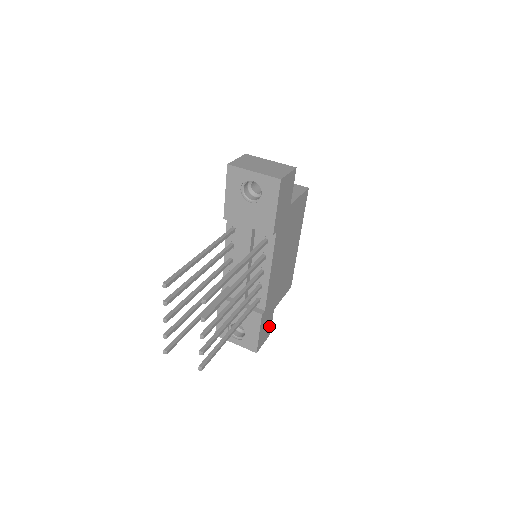
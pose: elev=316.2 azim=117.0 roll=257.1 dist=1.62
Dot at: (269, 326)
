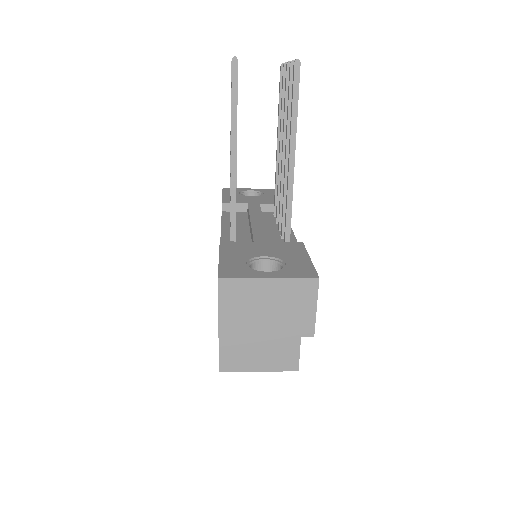
Dot at: occluded
